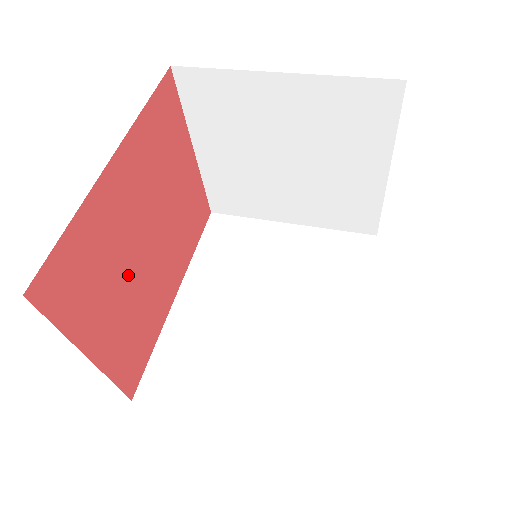
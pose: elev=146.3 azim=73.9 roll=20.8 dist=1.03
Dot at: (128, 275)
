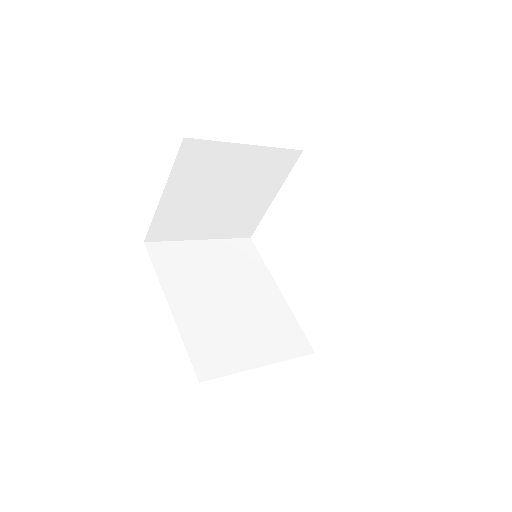
Dot at: occluded
